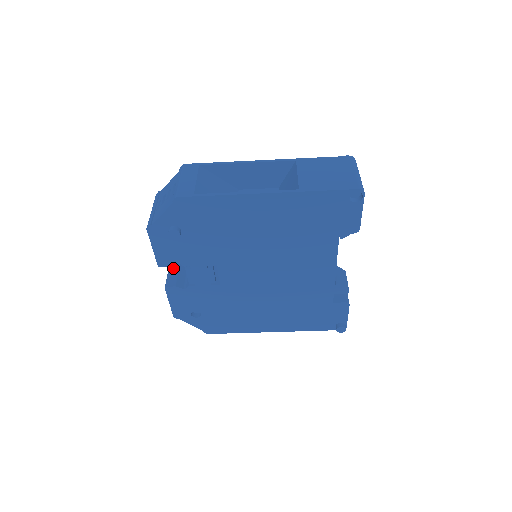
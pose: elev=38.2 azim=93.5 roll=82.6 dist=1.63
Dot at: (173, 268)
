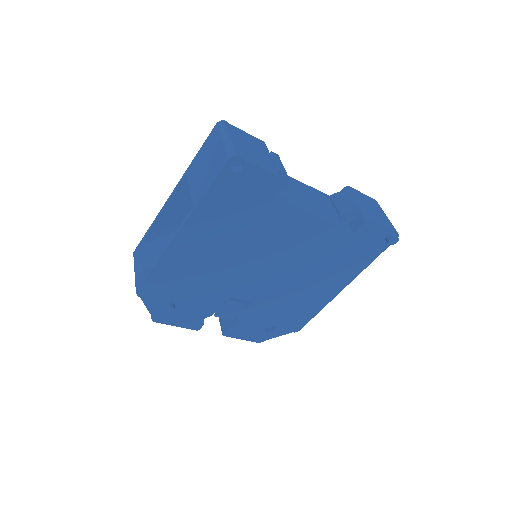
Dot at: occluded
